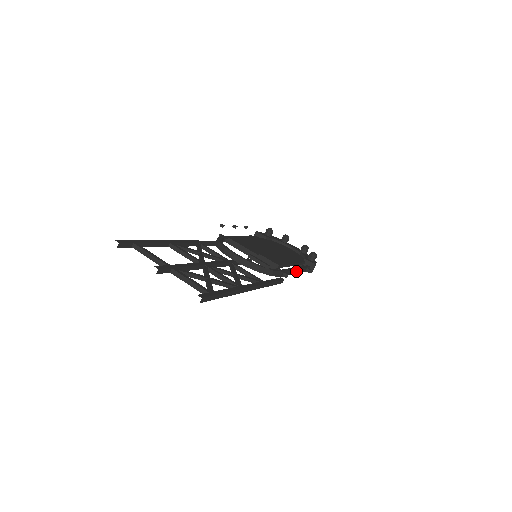
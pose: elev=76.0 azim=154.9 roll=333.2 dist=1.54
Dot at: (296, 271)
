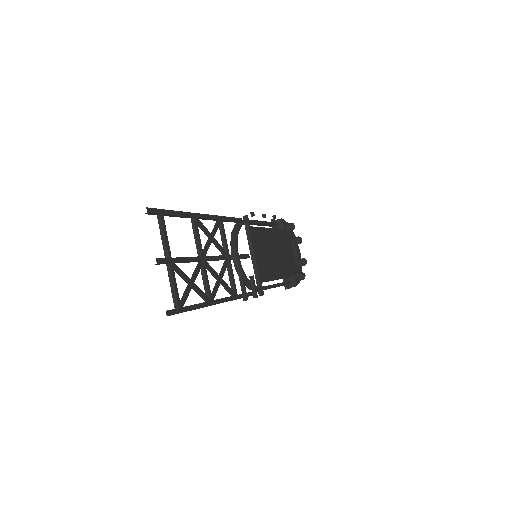
Dot at: (275, 287)
